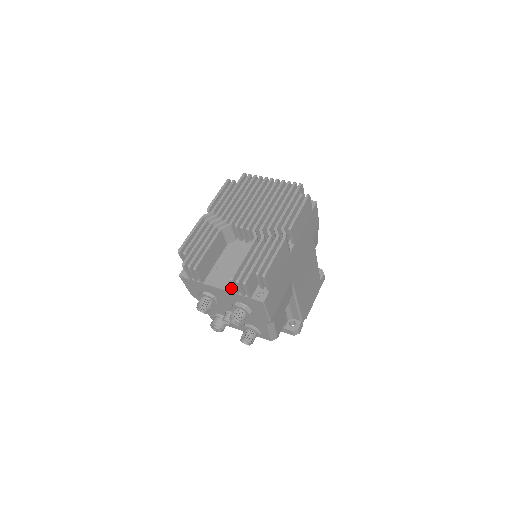
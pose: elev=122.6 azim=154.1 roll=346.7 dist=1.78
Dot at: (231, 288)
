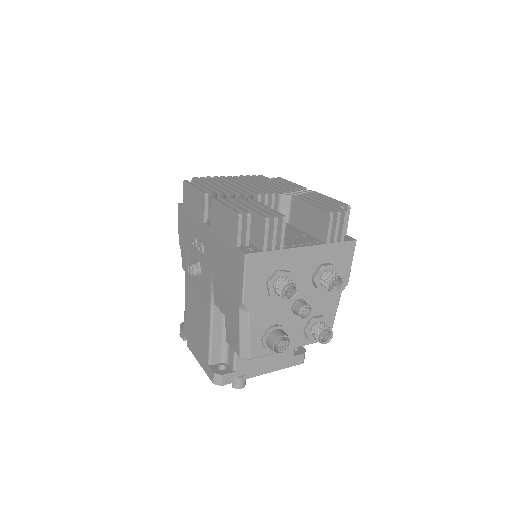
Dot at: (315, 242)
